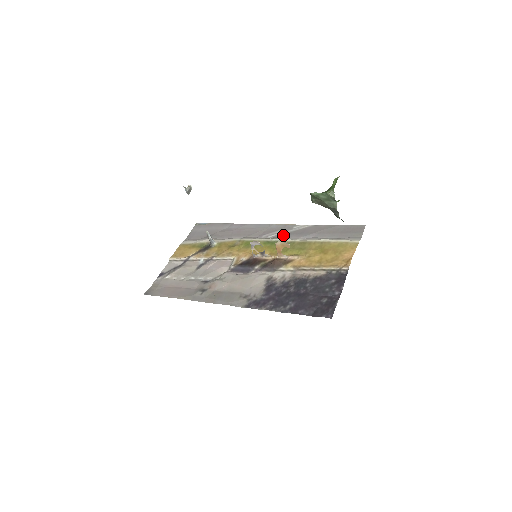
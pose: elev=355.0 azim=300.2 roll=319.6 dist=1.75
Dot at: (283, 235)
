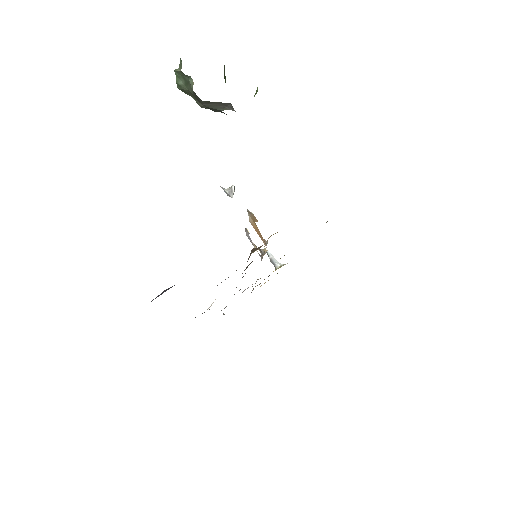
Dot at: occluded
